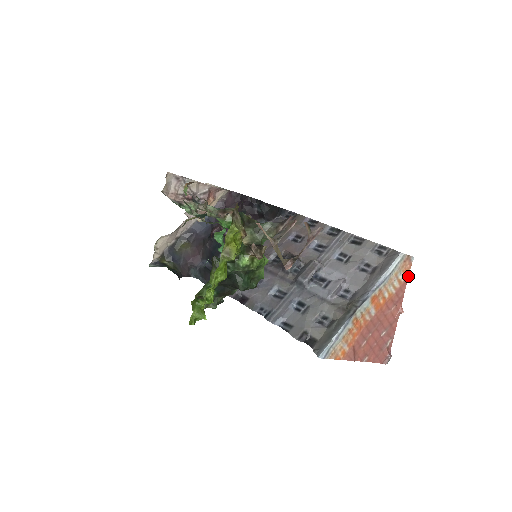
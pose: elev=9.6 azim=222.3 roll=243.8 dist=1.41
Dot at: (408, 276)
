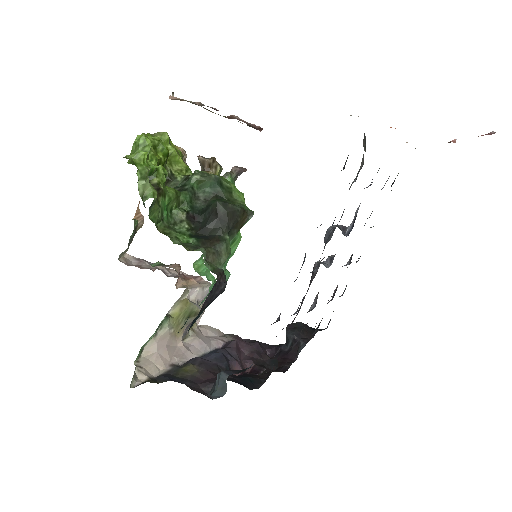
Dot at: occluded
